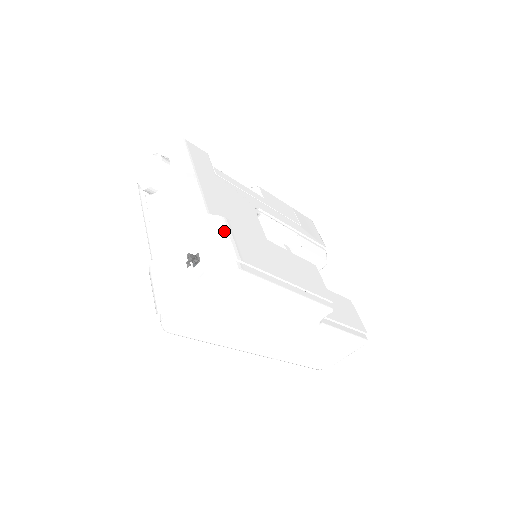
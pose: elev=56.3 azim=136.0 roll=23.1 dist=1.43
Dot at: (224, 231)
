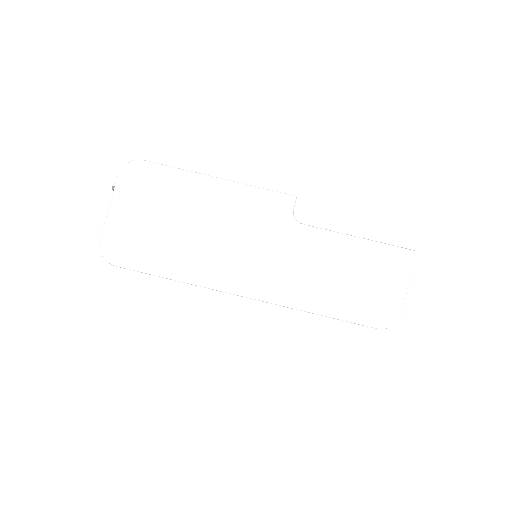
Dot at: occluded
